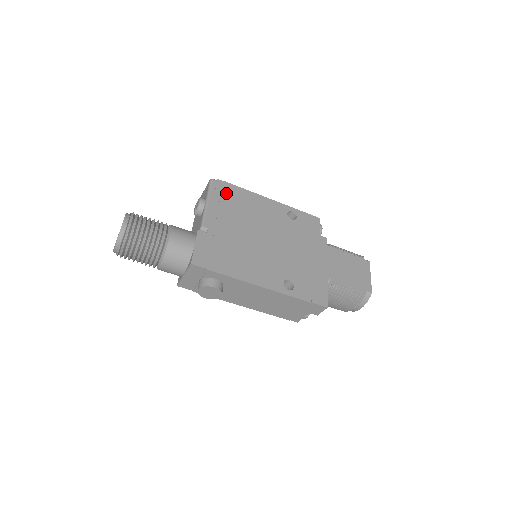
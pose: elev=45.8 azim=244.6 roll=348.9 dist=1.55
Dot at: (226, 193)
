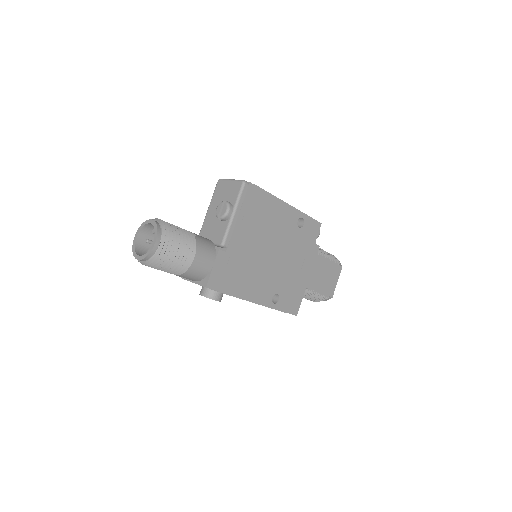
Dot at: (253, 201)
